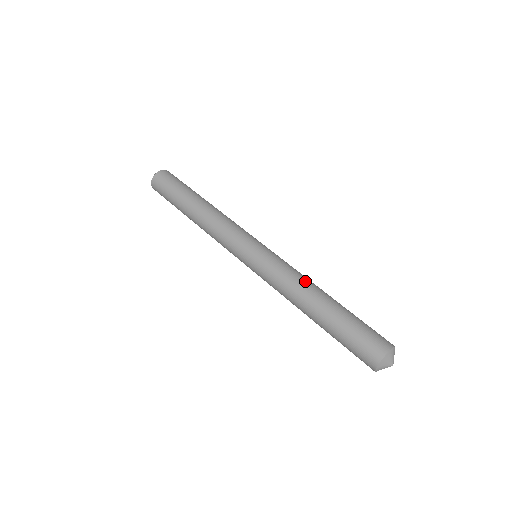
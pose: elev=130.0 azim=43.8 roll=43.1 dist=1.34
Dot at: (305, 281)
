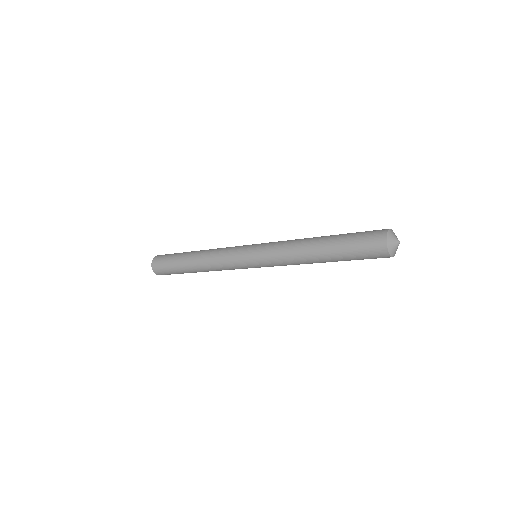
Dot at: occluded
